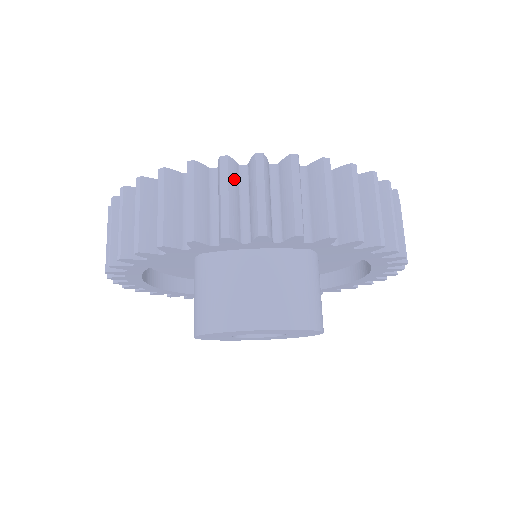
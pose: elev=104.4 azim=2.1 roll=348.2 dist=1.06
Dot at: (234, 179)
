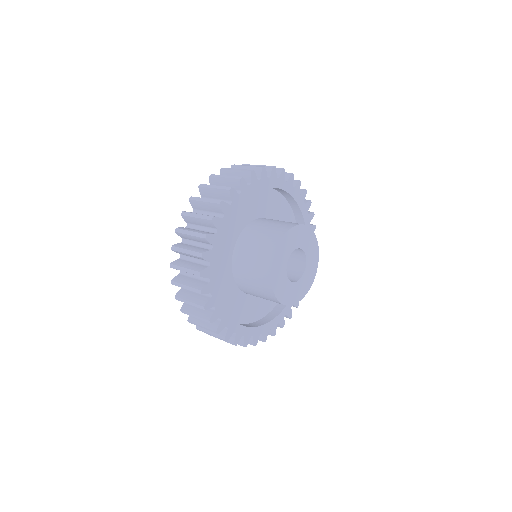
Dot at: occluded
